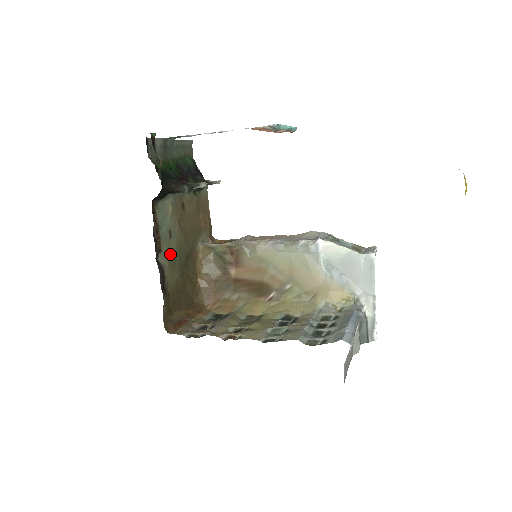
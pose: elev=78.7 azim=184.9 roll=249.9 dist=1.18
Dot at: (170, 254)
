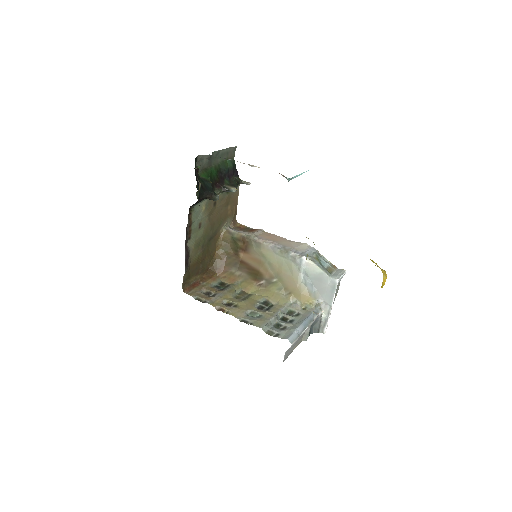
Dot at: (197, 239)
